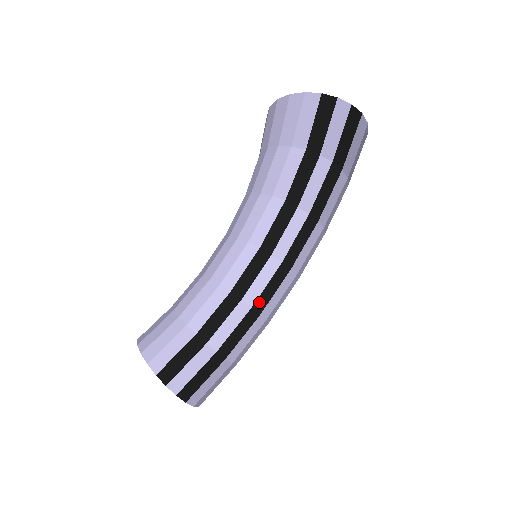
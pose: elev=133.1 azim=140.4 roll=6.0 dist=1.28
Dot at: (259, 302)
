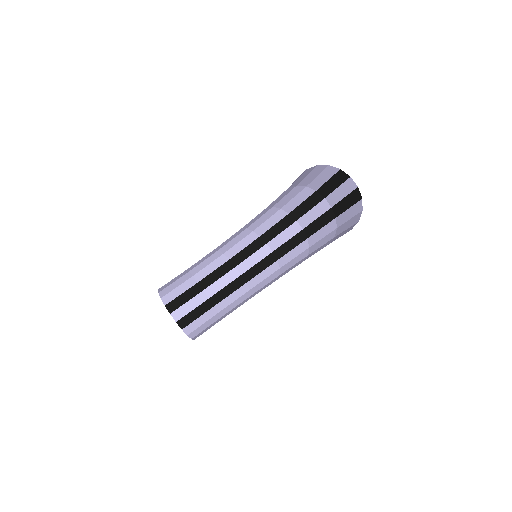
Dot at: (248, 273)
